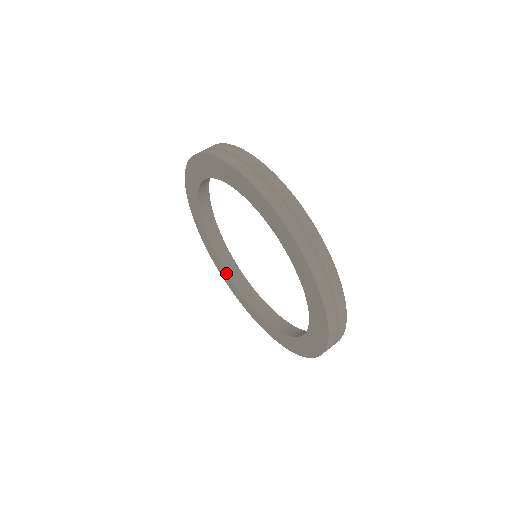
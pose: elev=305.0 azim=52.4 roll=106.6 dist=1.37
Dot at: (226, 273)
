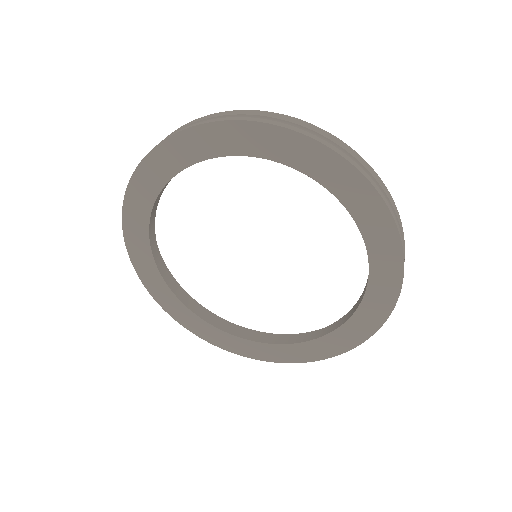
Dot at: (157, 269)
